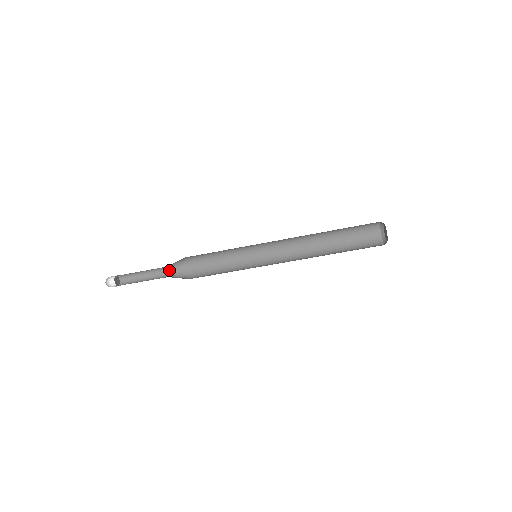
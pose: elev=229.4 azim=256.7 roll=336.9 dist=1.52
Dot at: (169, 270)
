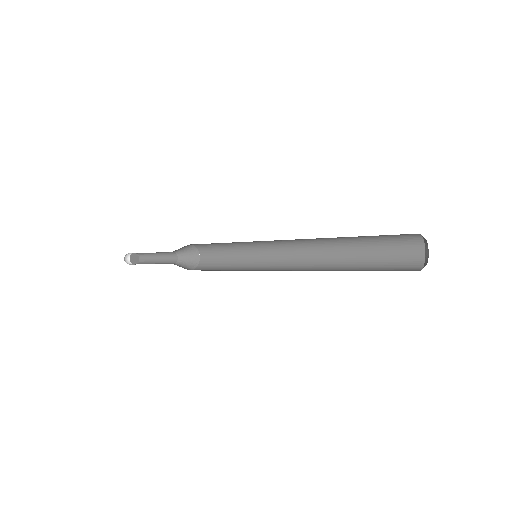
Dot at: (174, 252)
